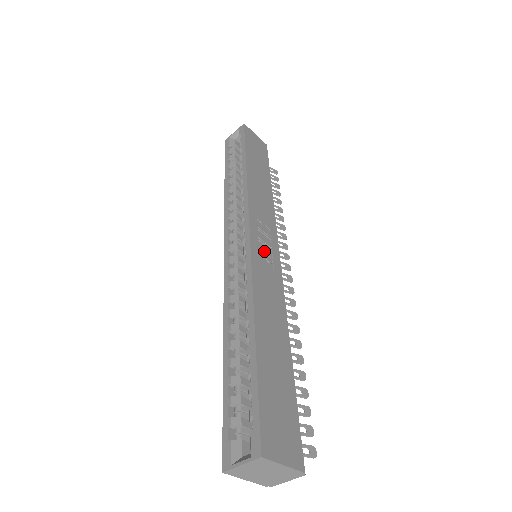
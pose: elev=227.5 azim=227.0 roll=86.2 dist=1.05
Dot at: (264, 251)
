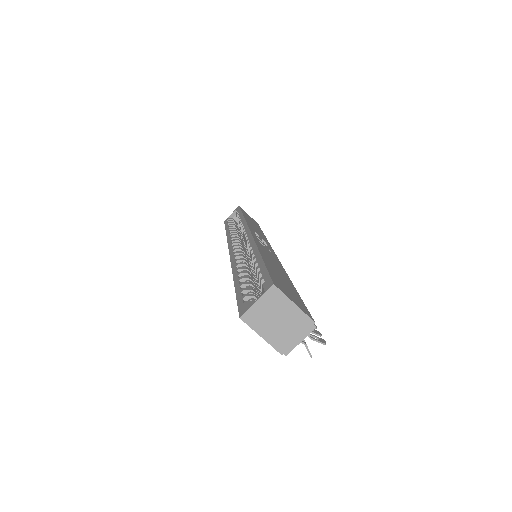
Dot at: (262, 243)
